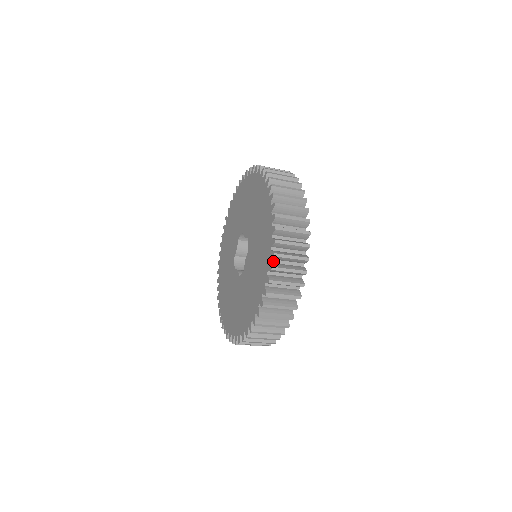
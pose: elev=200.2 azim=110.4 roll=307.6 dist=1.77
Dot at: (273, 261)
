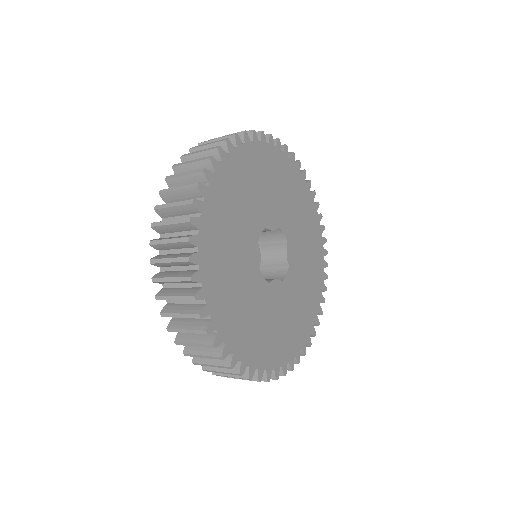
Dot at: occluded
